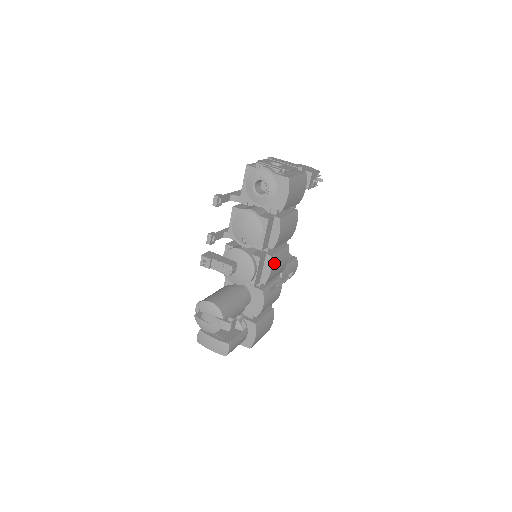
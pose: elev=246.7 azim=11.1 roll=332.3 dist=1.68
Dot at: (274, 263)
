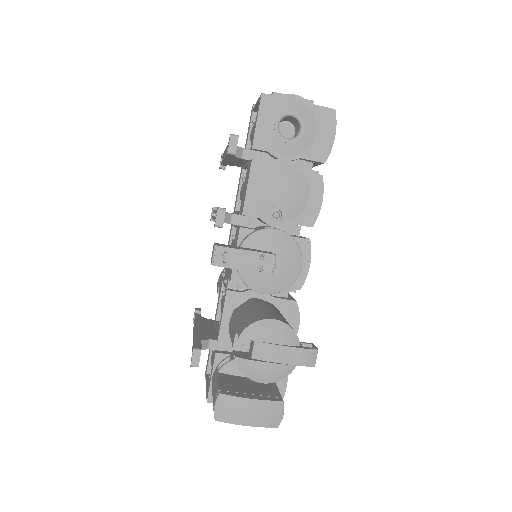
Dot at: occluded
